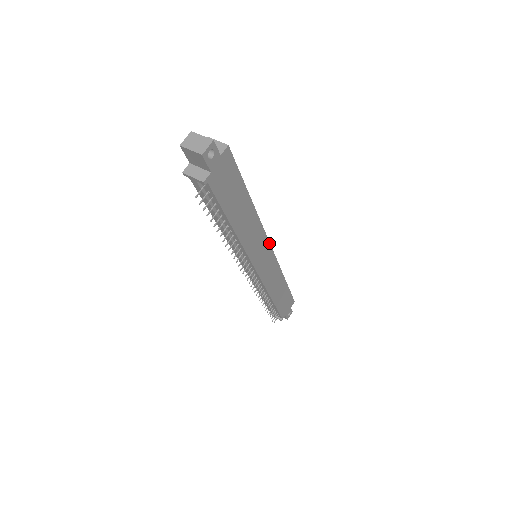
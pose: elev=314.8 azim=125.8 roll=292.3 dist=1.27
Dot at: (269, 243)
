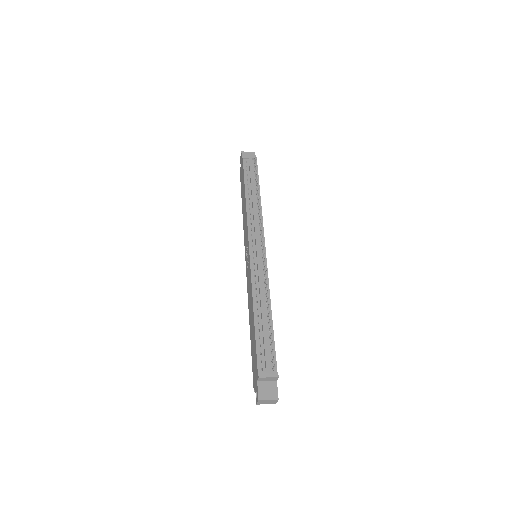
Dot at: occluded
